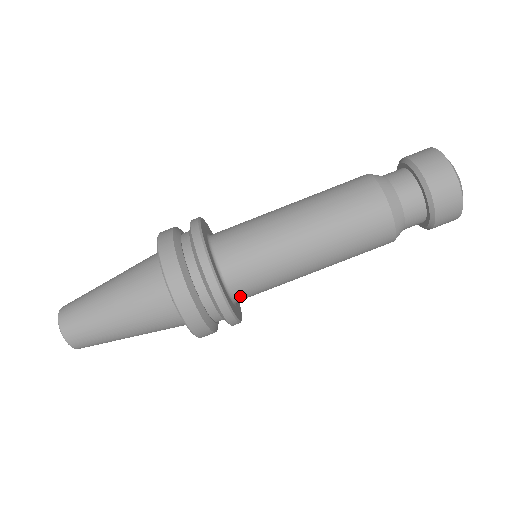
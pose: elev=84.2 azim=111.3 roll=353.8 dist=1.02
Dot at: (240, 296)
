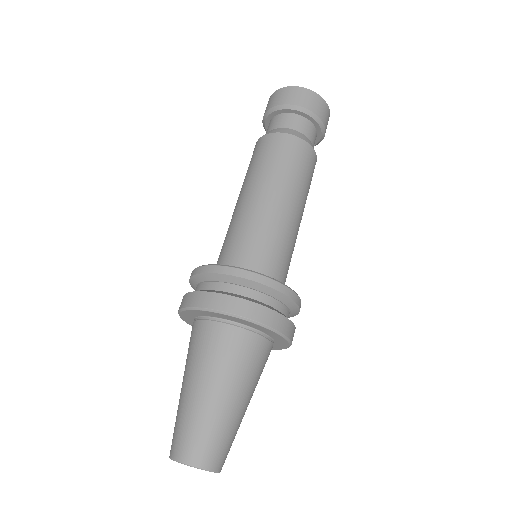
Dot at: occluded
